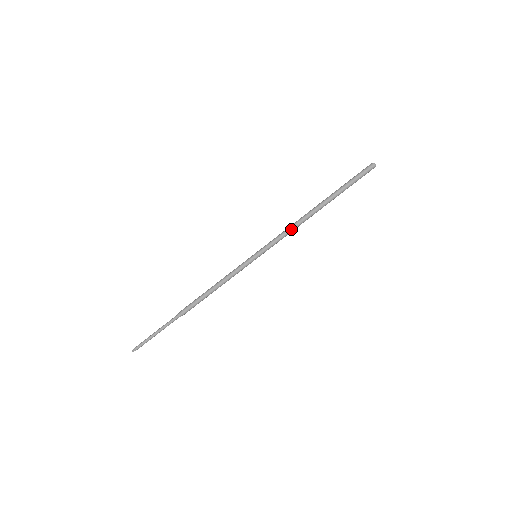
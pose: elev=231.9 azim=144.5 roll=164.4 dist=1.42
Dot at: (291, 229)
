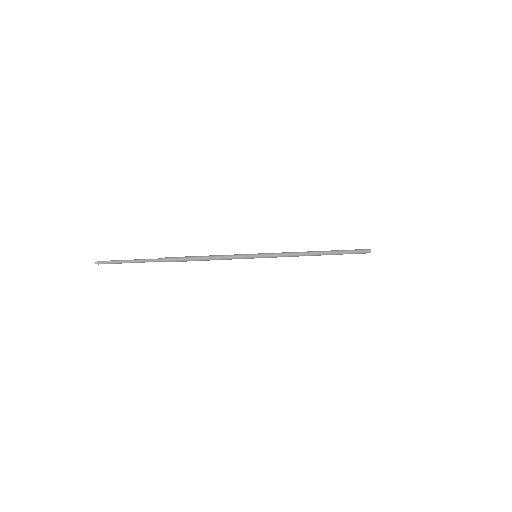
Dot at: (294, 256)
